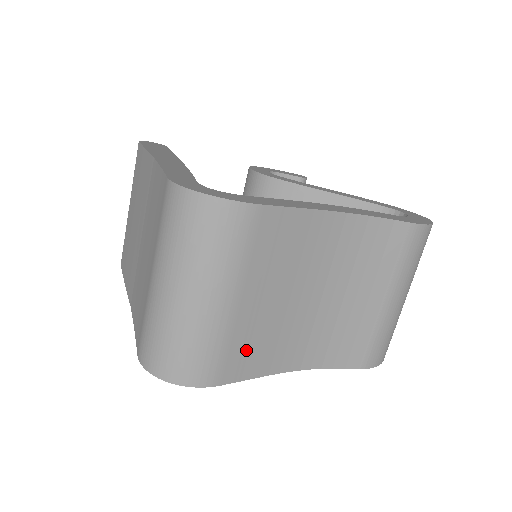
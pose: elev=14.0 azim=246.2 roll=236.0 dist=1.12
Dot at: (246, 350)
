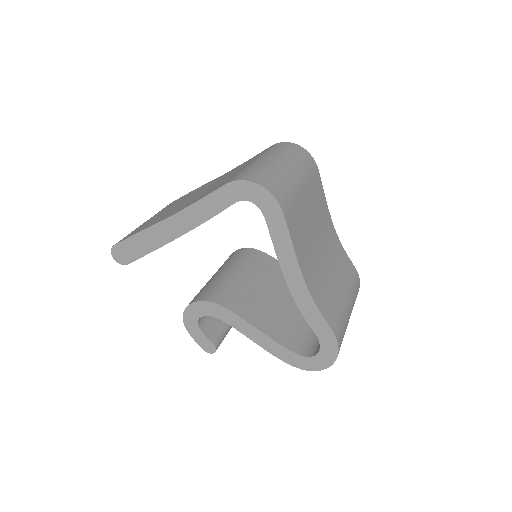
Dot at: (297, 220)
